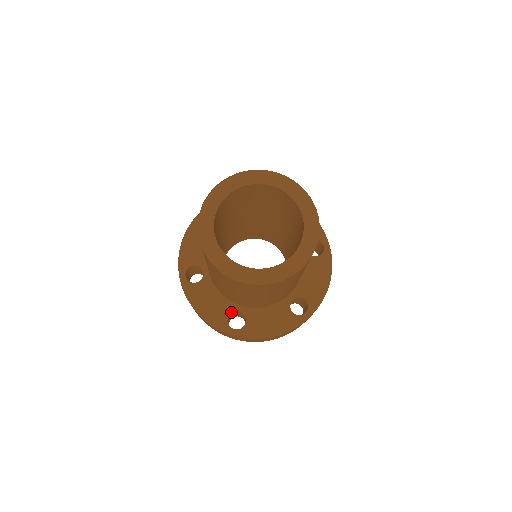
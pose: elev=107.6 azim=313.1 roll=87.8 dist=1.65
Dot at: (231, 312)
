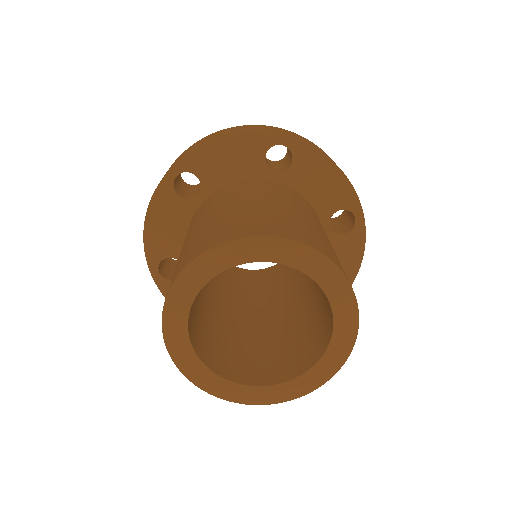
Dot at: (175, 257)
